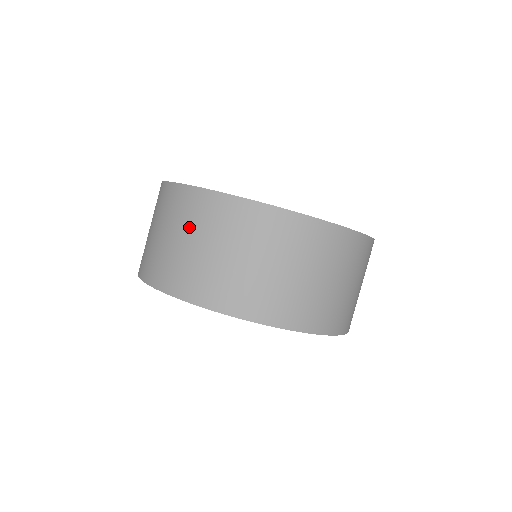
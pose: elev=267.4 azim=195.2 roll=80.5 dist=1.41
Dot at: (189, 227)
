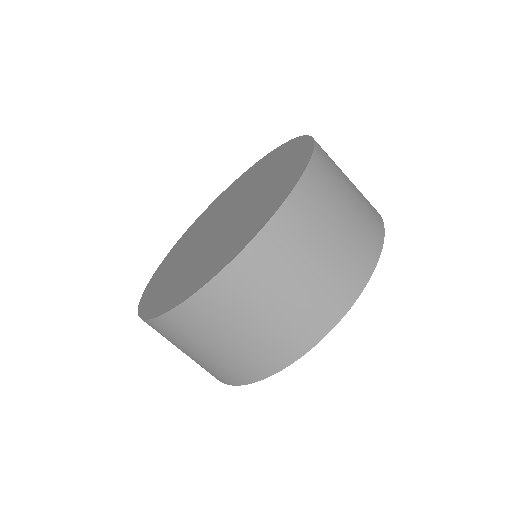
Dot at: (248, 308)
